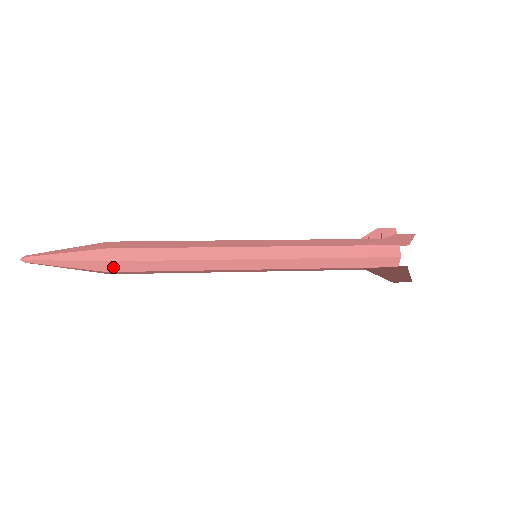
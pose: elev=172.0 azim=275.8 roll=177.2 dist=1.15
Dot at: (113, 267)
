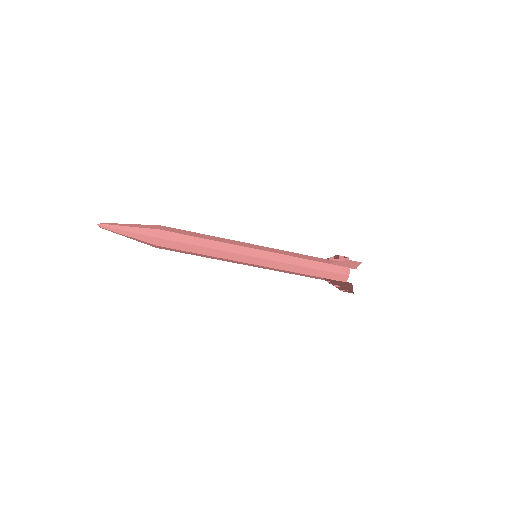
Dot at: (164, 229)
